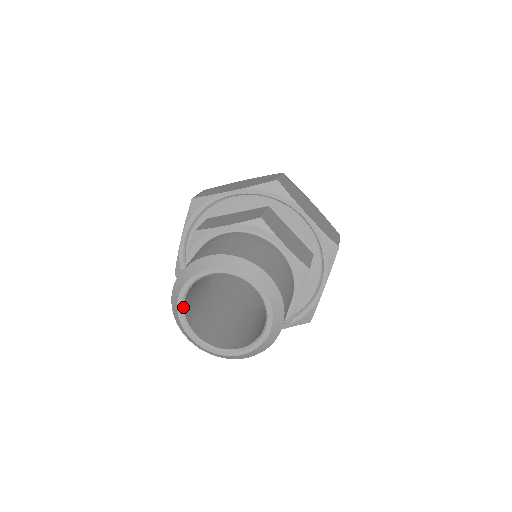
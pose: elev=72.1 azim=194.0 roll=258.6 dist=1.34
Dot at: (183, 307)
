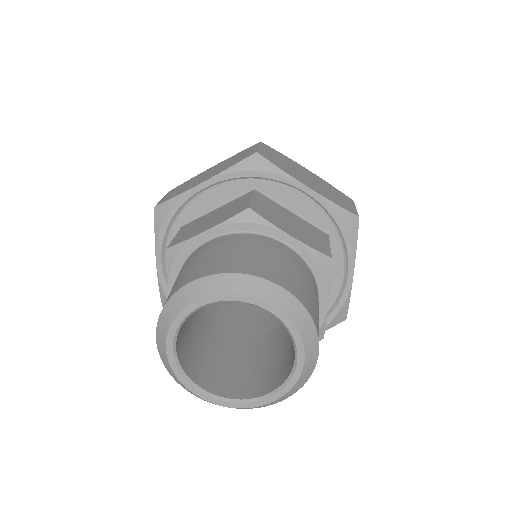
Dot at: (192, 312)
